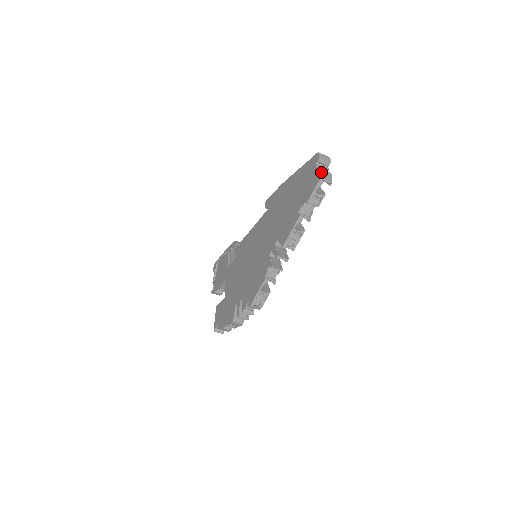
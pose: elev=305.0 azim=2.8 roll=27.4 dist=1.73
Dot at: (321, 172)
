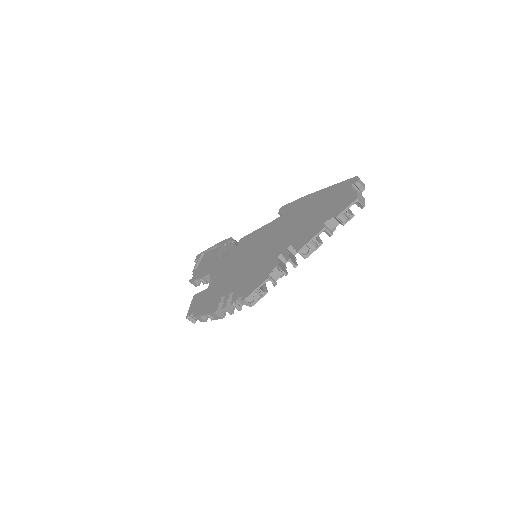
Dot at: (358, 194)
